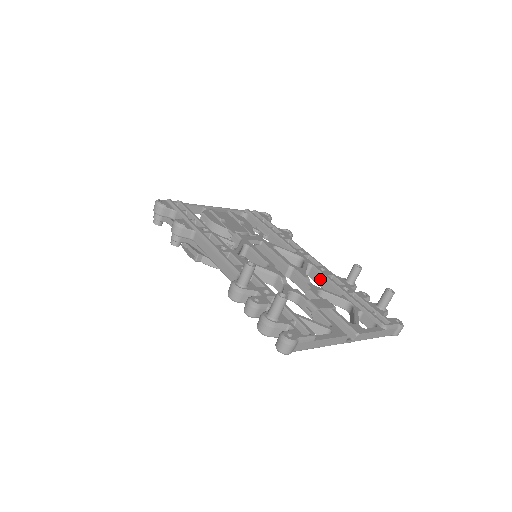
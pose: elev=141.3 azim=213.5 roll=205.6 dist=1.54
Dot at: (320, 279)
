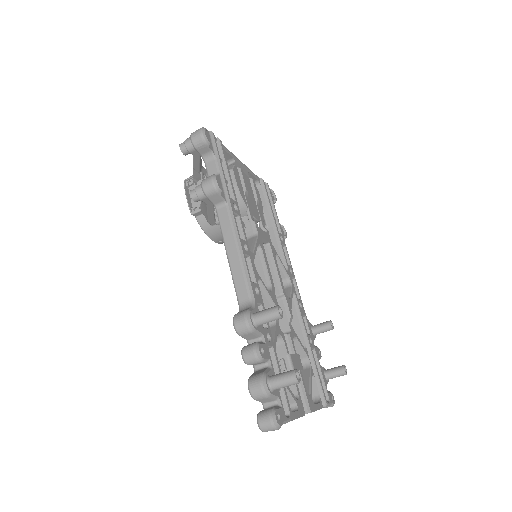
Dot at: (294, 315)
